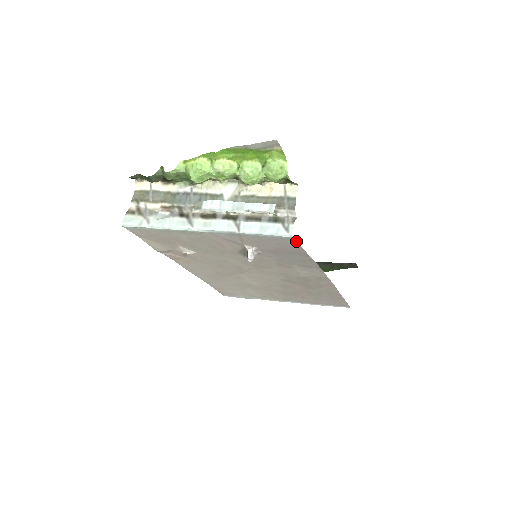
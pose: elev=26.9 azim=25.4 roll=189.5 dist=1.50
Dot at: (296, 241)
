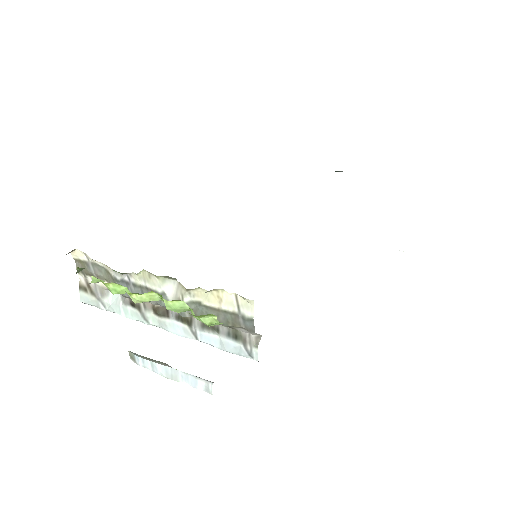
Dot at: occluded
